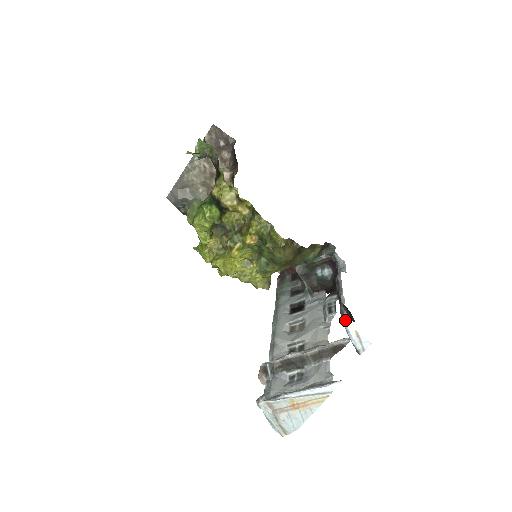
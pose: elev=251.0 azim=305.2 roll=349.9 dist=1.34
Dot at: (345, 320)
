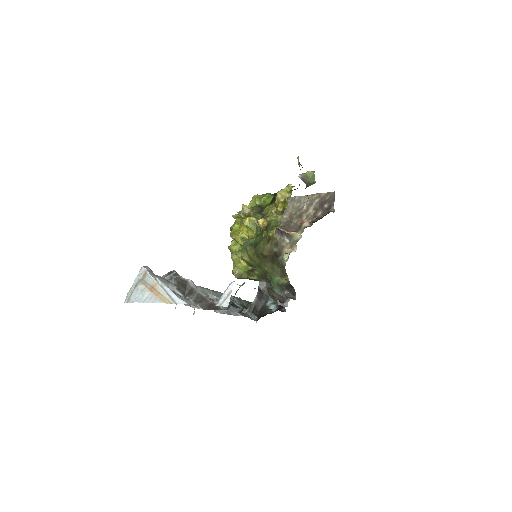
Dot at: occluded
